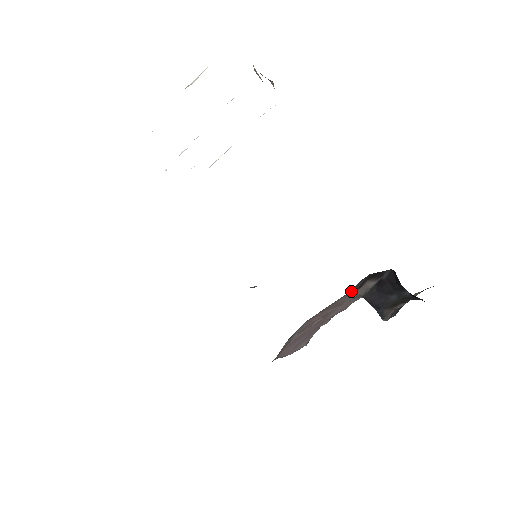
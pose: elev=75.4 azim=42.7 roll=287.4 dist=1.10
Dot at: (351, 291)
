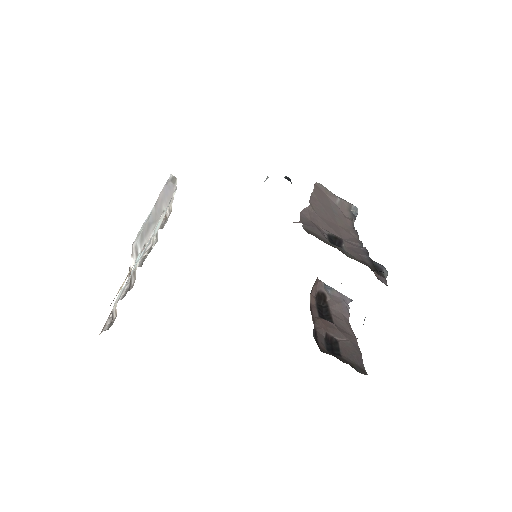
Dot at: occluded
